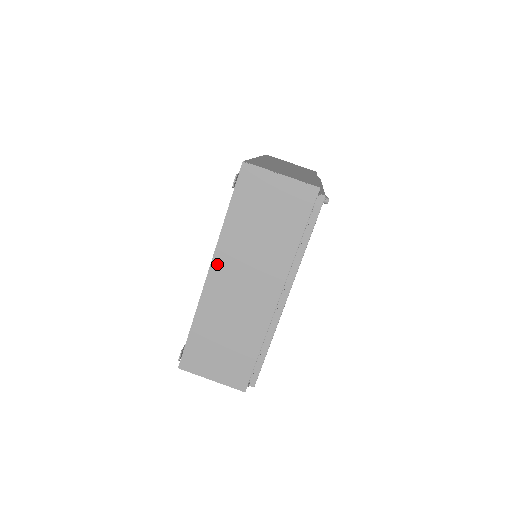
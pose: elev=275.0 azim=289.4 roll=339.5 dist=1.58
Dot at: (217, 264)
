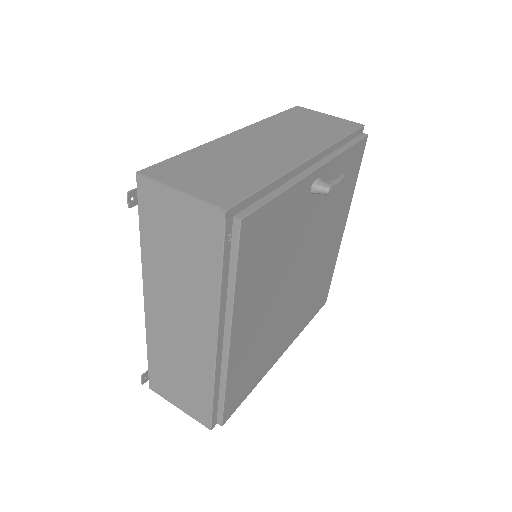
Dot at: (148, 292)
